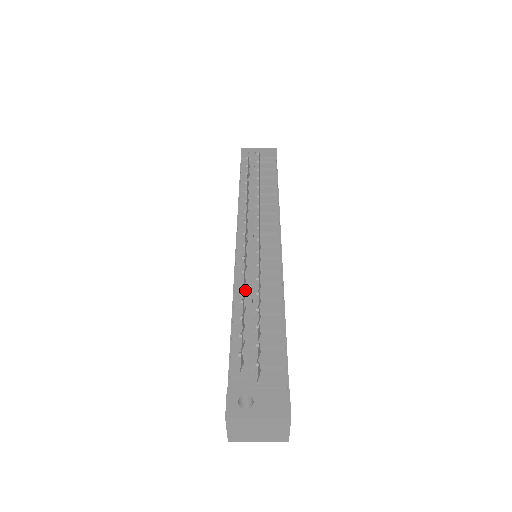
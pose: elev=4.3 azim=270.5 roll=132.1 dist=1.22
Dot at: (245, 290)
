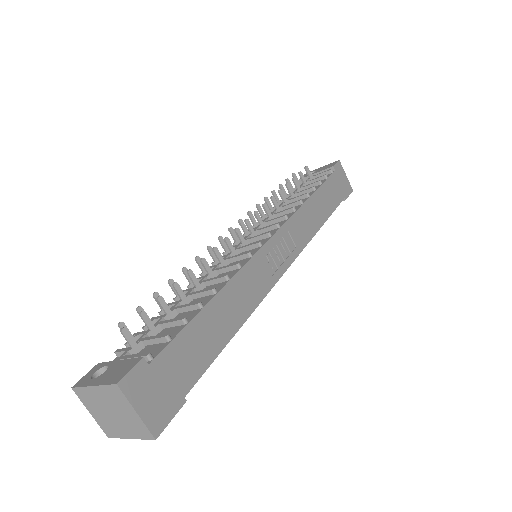
Dot at: (200, 279)
